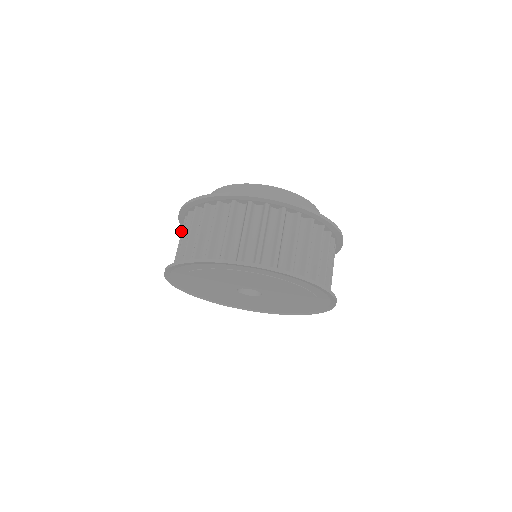
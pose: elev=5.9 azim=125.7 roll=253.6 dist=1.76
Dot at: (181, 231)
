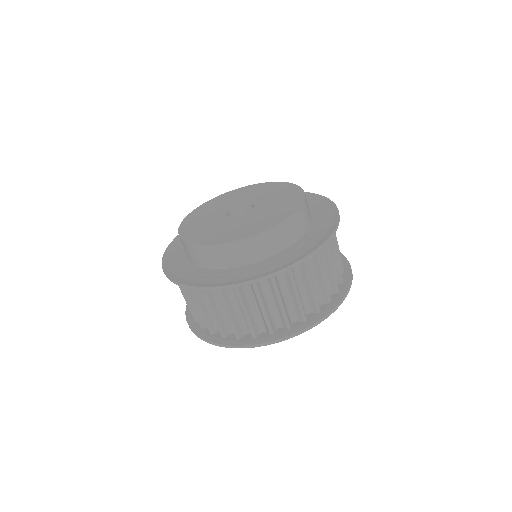
Dot at: occluded
